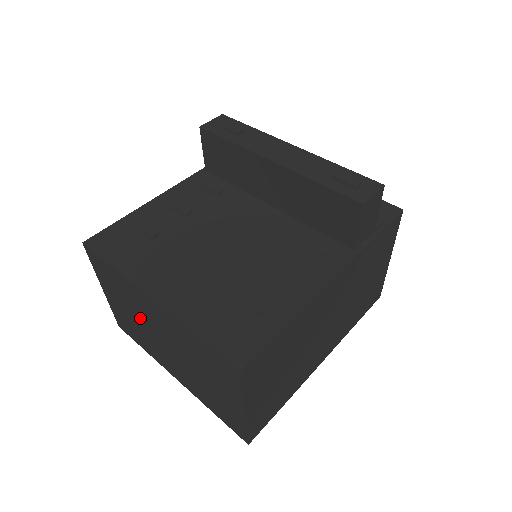
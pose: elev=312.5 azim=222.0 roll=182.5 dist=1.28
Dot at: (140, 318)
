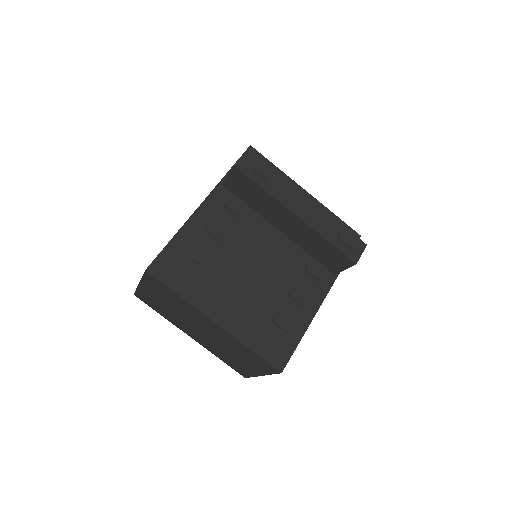
Dot at: (182, 314)
